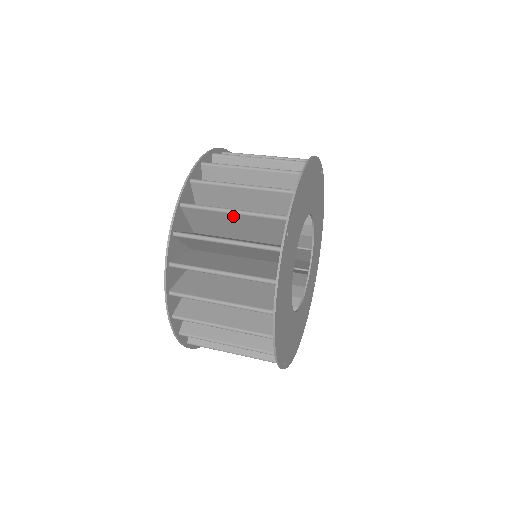
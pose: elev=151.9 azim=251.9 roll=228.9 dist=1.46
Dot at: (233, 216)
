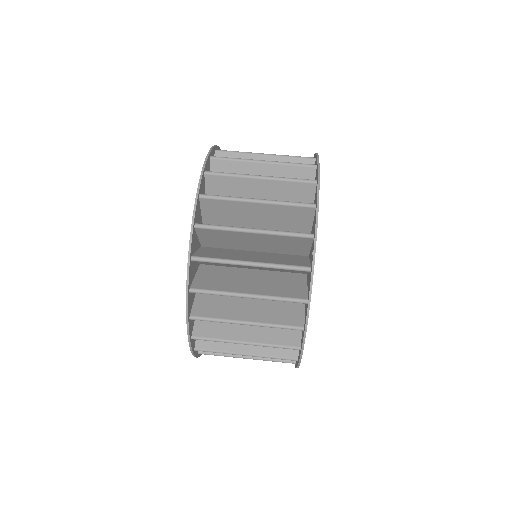
Dot at: (254, 235)
